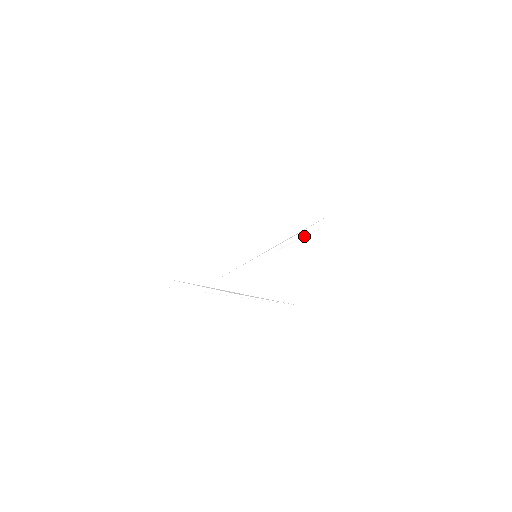
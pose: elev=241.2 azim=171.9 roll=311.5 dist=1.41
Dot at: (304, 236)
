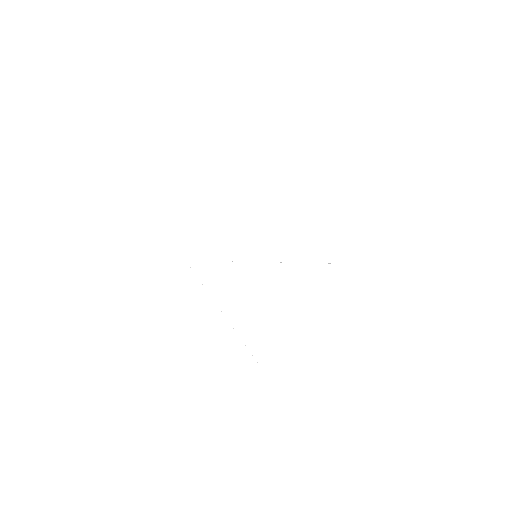
Dot at: occluded
